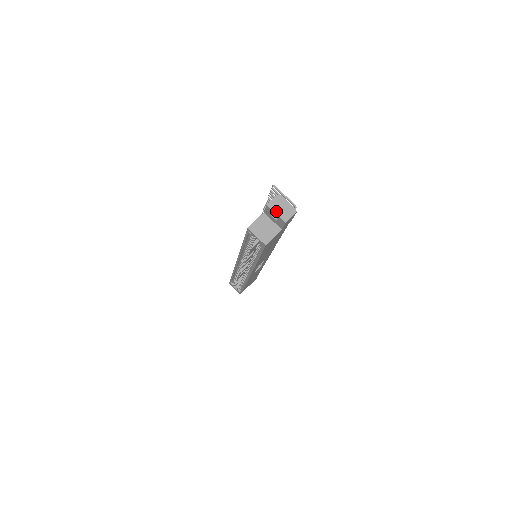
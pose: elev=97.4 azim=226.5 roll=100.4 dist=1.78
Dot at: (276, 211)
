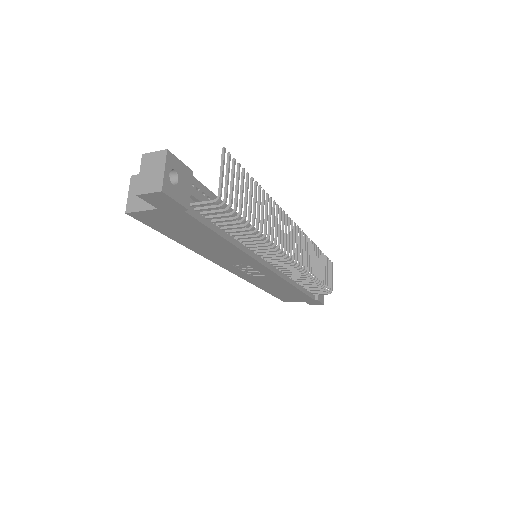
Dot at: (143, 170)
